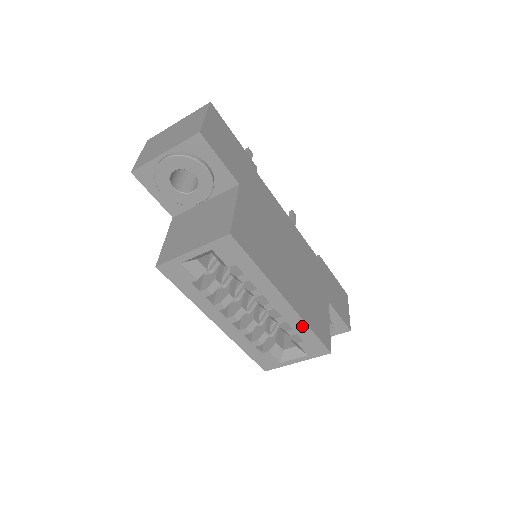
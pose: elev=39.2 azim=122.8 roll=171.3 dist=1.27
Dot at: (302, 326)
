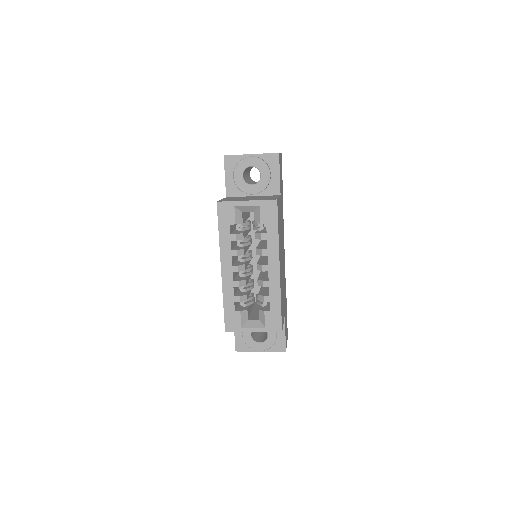
Dot at: (277, 296)
